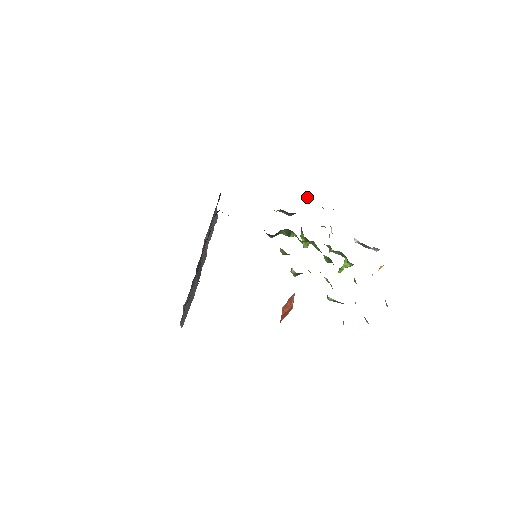
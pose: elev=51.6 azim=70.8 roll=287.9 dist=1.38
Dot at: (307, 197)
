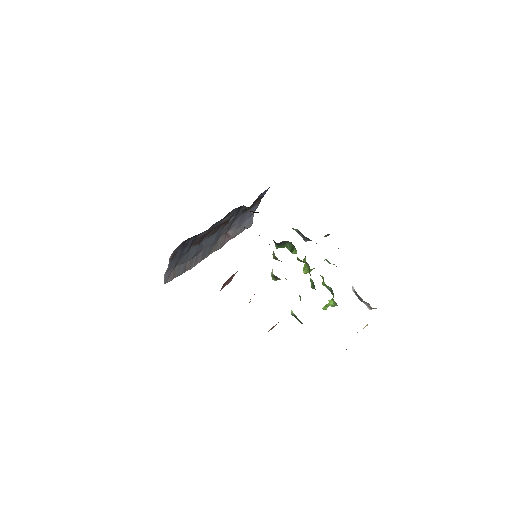
Dot at: (329, 234)
